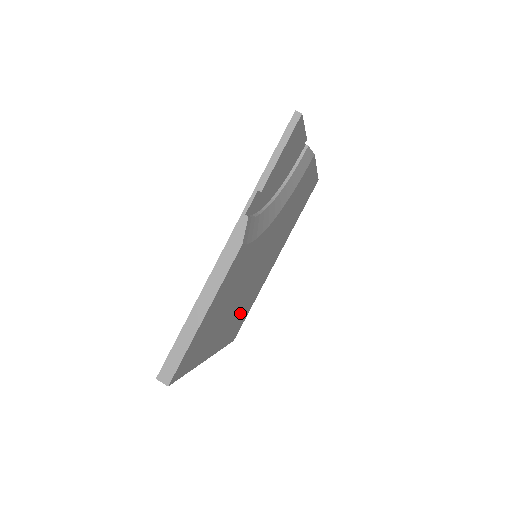
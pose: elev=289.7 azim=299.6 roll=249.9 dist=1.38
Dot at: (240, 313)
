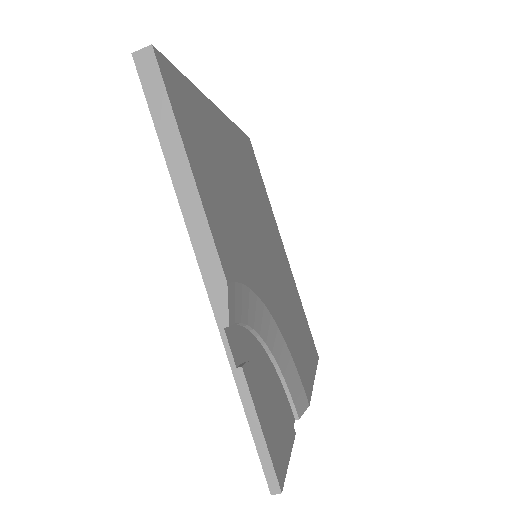
Dot at: (259, 195)
